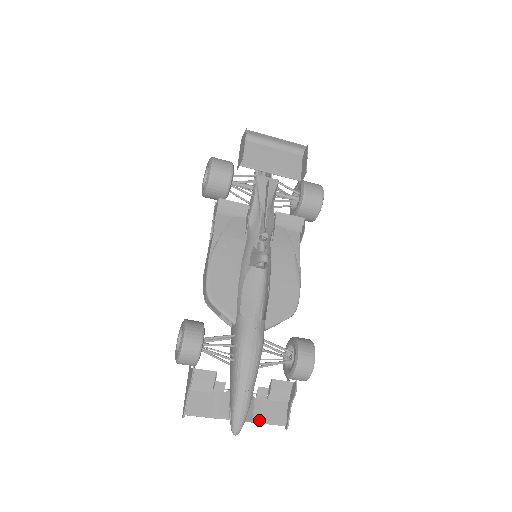
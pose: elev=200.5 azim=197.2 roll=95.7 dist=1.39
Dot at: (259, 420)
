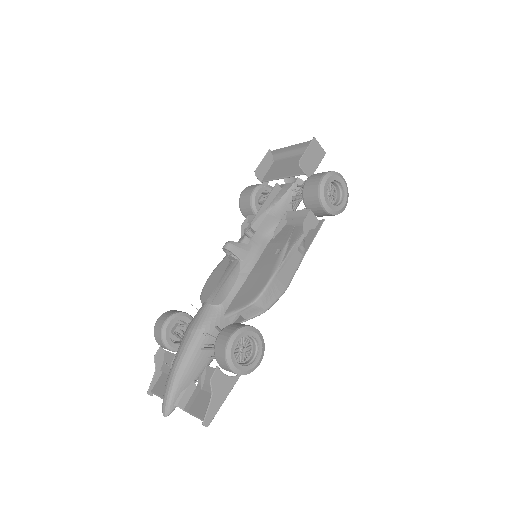
Dot at: (189, 409)
